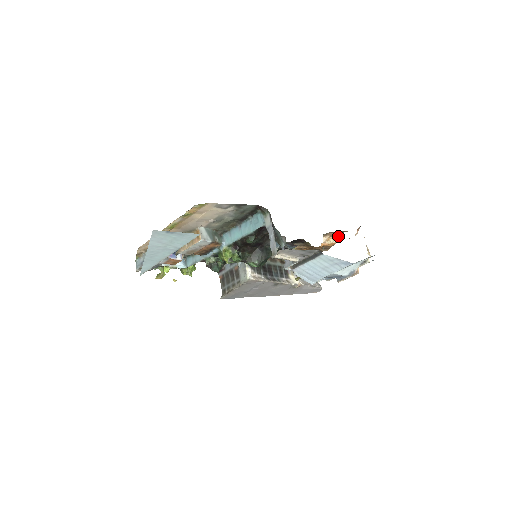
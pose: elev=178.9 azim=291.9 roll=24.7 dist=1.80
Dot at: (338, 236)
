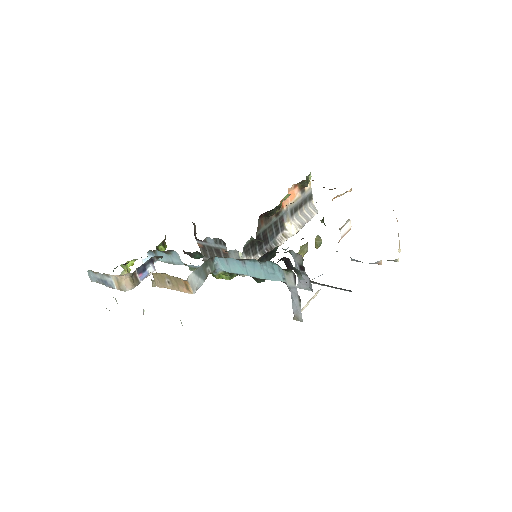
Dot at: occluded
